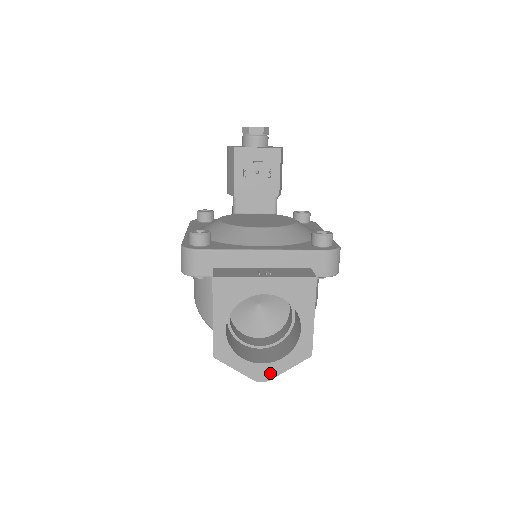
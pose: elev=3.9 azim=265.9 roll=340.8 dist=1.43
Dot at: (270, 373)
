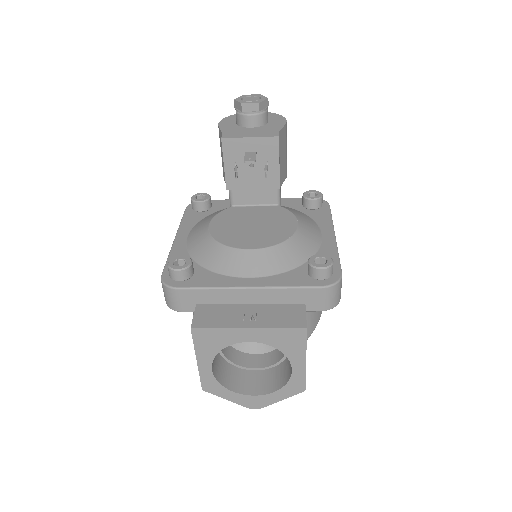
Dot at: (262, 403)
